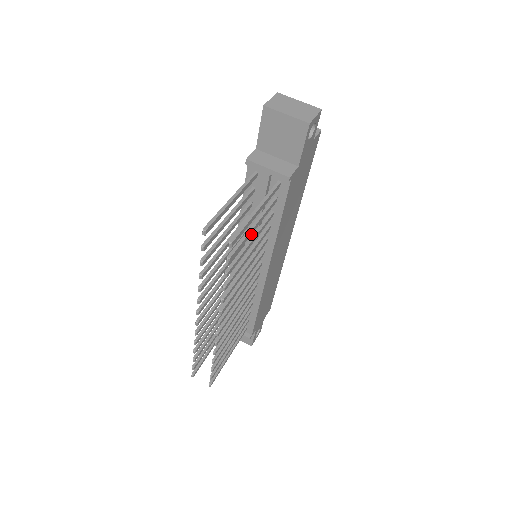
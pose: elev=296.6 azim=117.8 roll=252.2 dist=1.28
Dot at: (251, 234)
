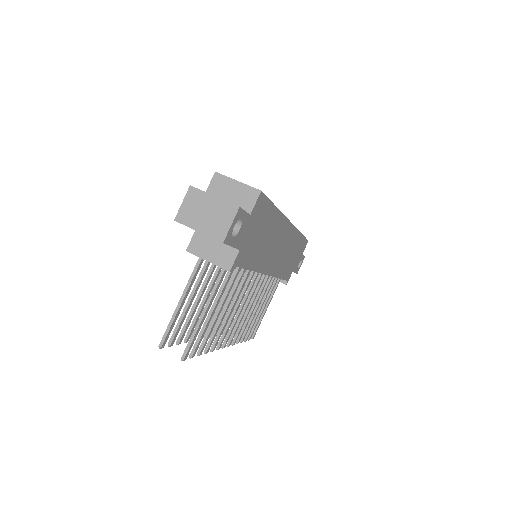
Dot at: occluded
